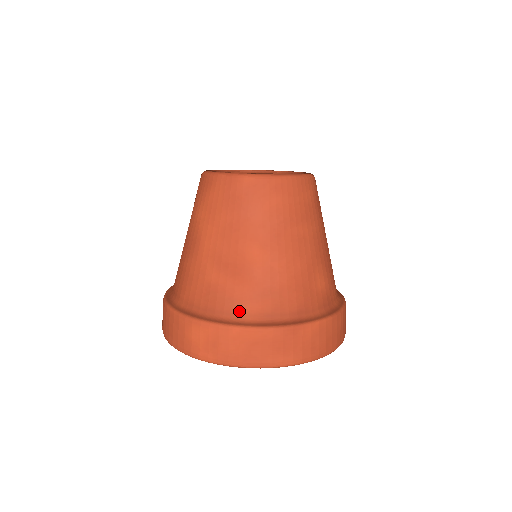
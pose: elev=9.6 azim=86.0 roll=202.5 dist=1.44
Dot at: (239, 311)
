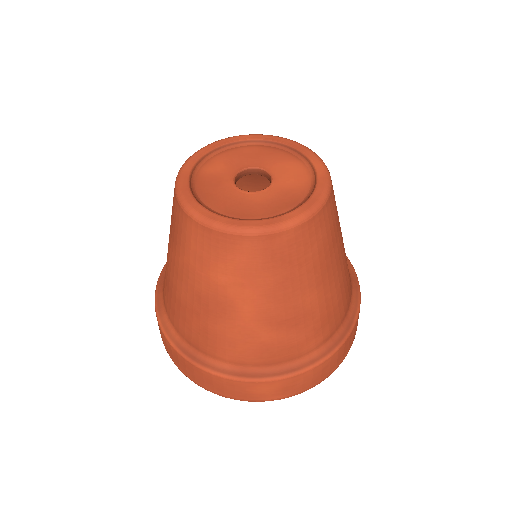
Dot at: (304, 352)
